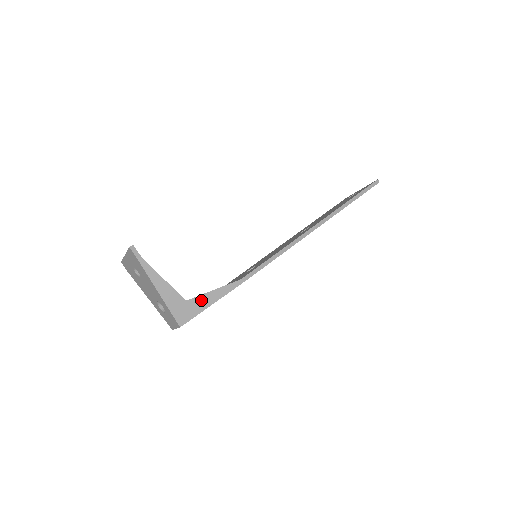
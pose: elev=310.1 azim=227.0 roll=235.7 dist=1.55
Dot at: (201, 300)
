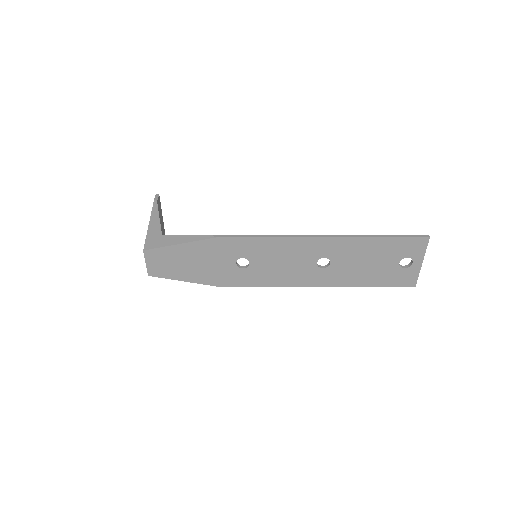
Dot at: (172, 238)
